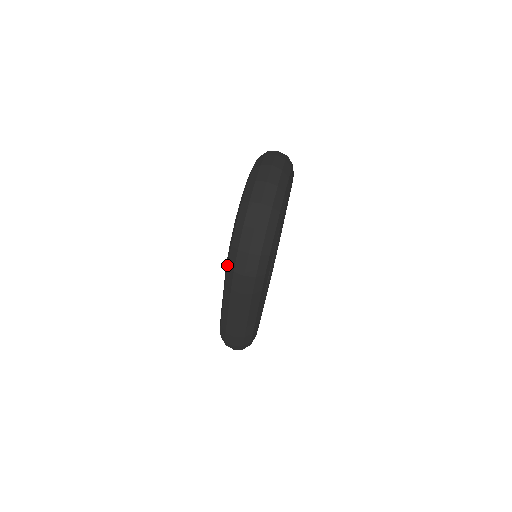
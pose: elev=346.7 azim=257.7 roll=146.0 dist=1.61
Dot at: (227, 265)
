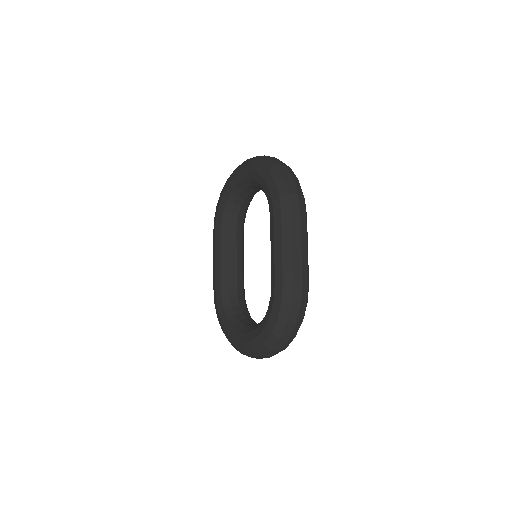
Dot at: (279, 196)
